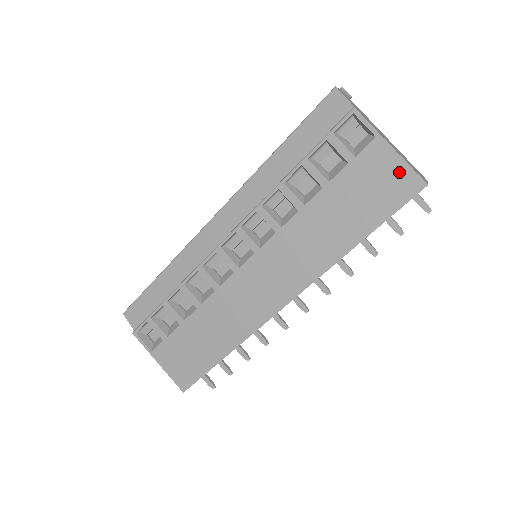
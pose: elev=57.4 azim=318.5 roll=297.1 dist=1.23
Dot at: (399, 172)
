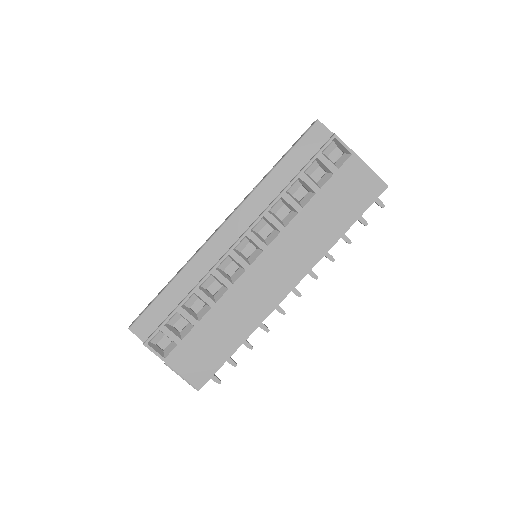
Dot at: (369, 178)
